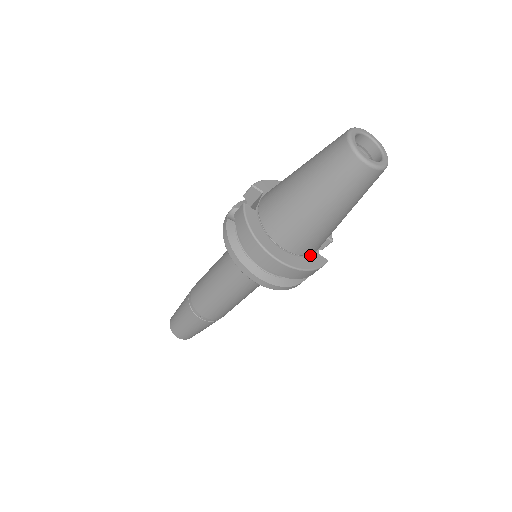
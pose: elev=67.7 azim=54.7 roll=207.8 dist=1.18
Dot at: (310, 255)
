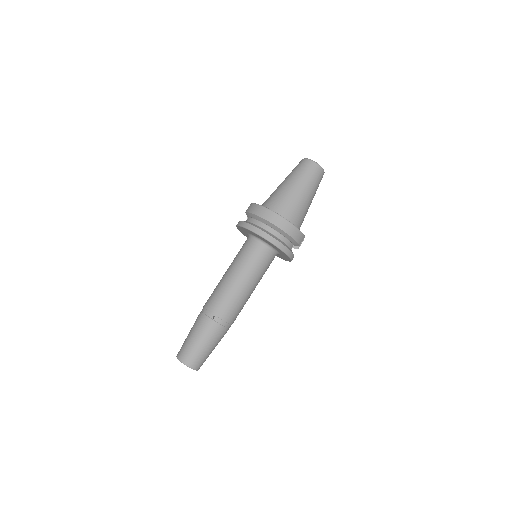
Dot at: occluded
